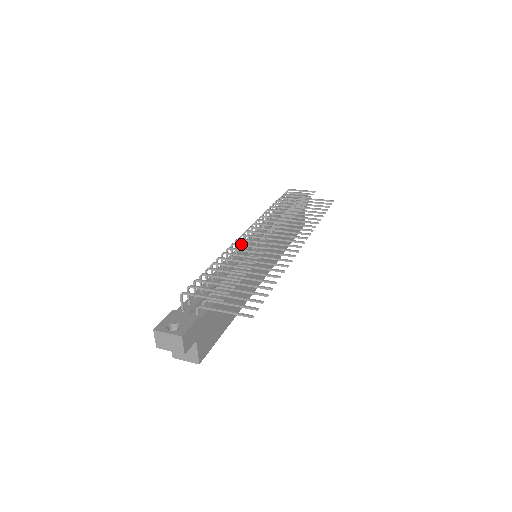
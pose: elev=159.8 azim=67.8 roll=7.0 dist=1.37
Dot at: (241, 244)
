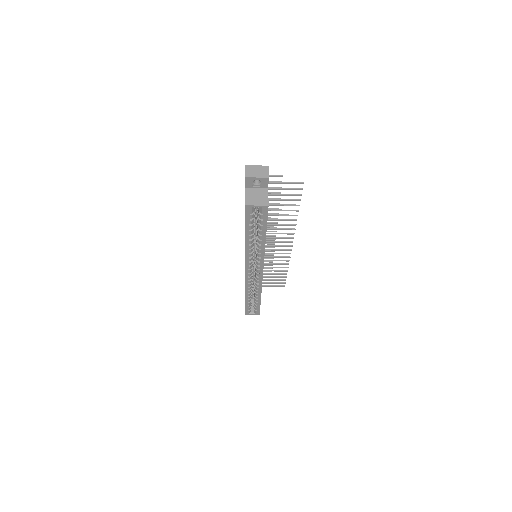
Dot at: occluded
